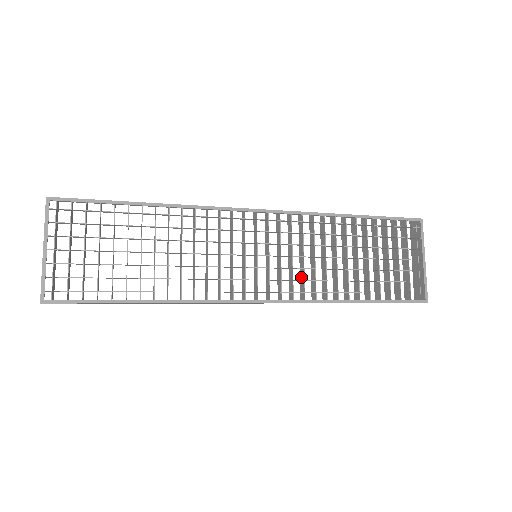
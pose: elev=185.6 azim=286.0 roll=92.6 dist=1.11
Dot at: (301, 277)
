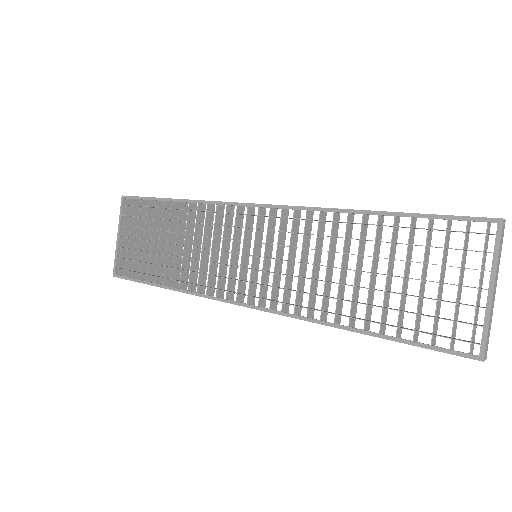
Dot at: (301, 286)
